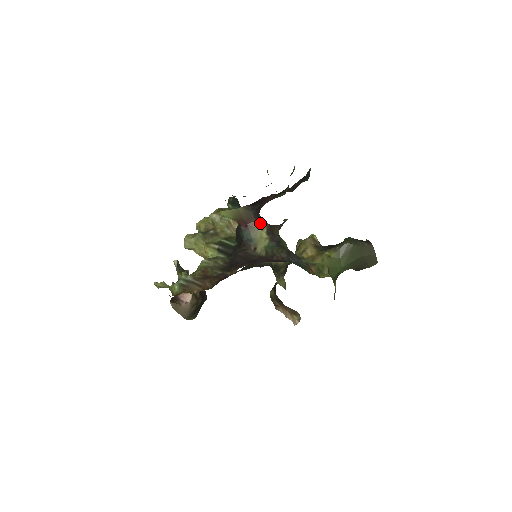
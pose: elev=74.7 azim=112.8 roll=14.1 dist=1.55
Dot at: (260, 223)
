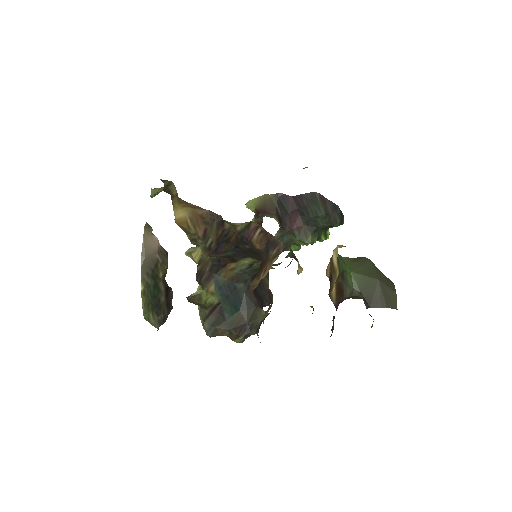
Dot at: occluded
